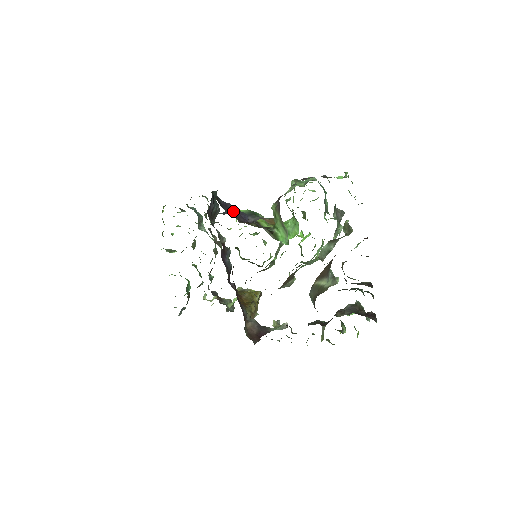
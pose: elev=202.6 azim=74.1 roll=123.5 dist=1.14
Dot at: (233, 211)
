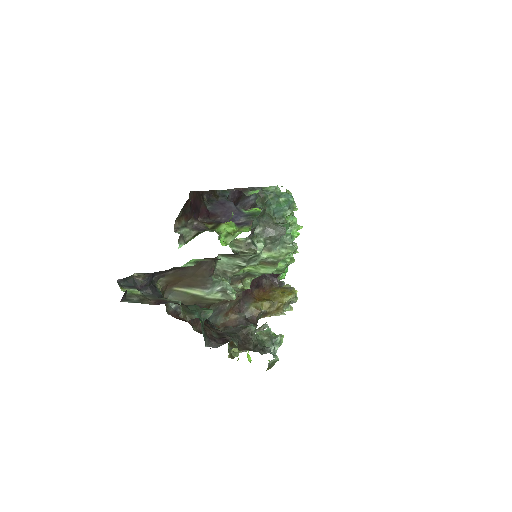
Dot at: (225, 210)
